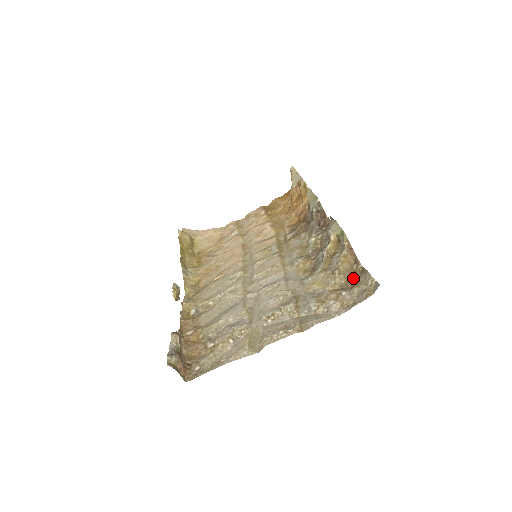
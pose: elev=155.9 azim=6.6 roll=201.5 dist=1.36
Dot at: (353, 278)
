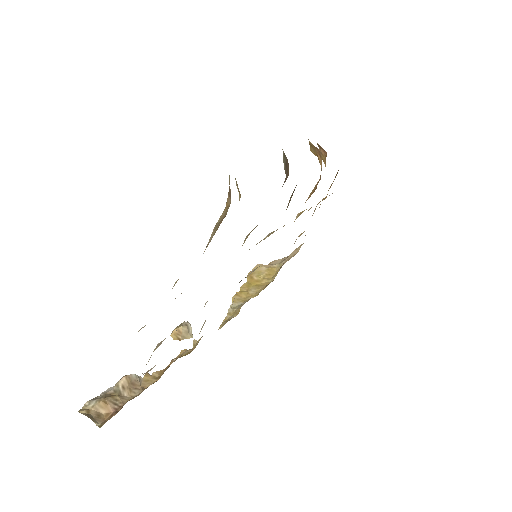
Dot at: occluded
